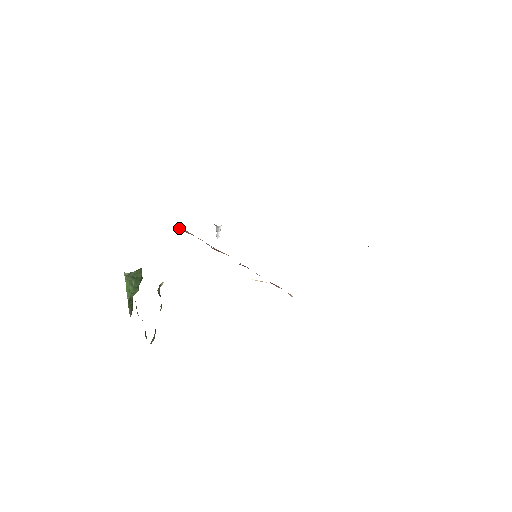
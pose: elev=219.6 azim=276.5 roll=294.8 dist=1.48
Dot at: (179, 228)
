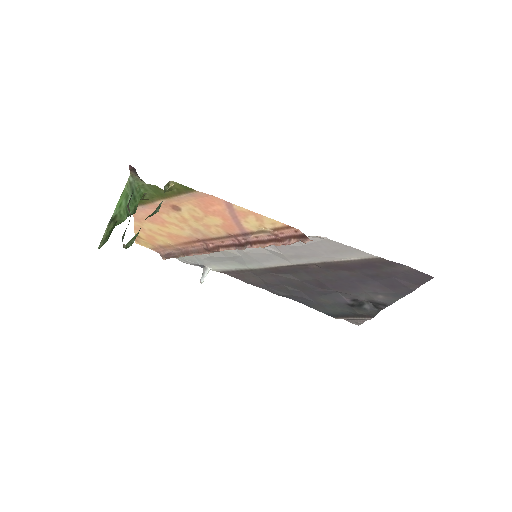
Dot at: (165, 256)
